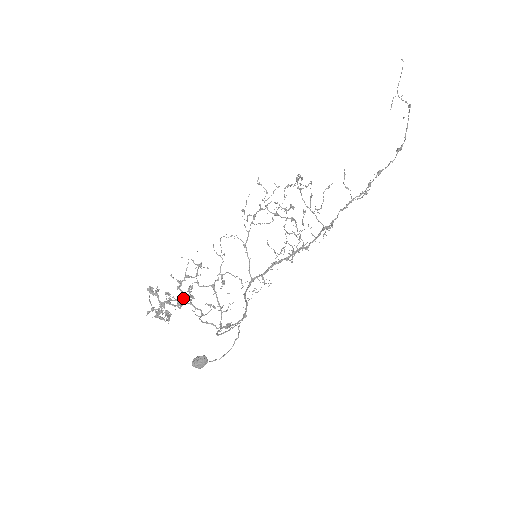
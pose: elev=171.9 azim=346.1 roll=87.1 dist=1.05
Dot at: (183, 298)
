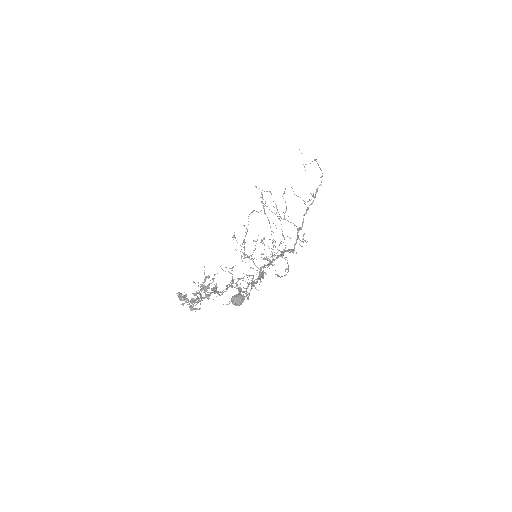
Dot at: occluded
